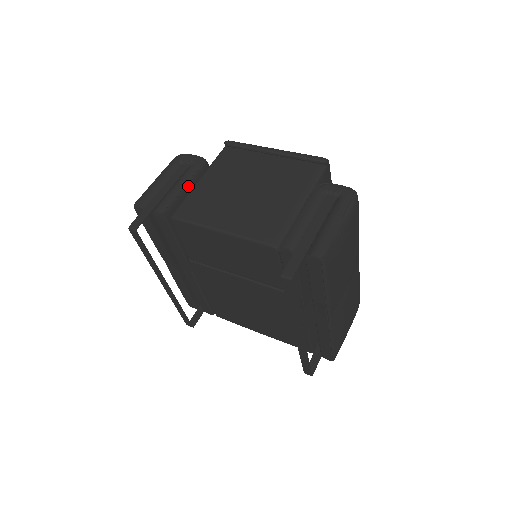
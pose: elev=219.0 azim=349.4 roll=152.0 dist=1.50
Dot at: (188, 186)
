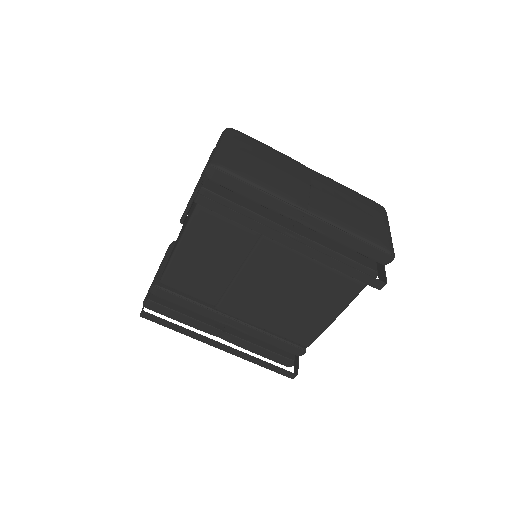
Dot at: (166, 260)
